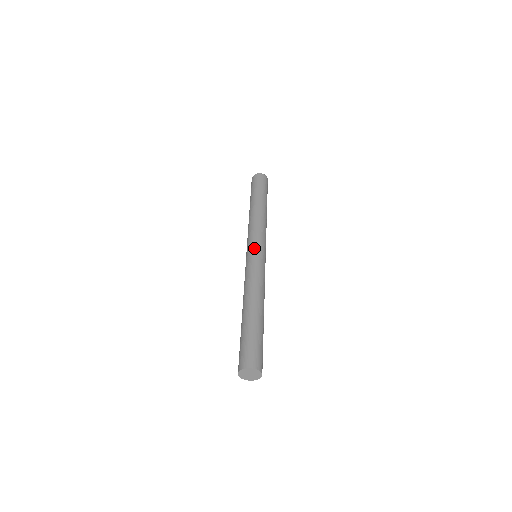
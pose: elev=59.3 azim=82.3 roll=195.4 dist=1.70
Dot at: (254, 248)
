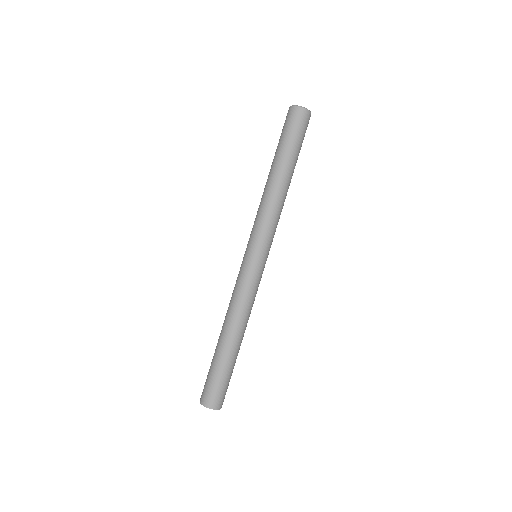
Dot at: (256, 254)
